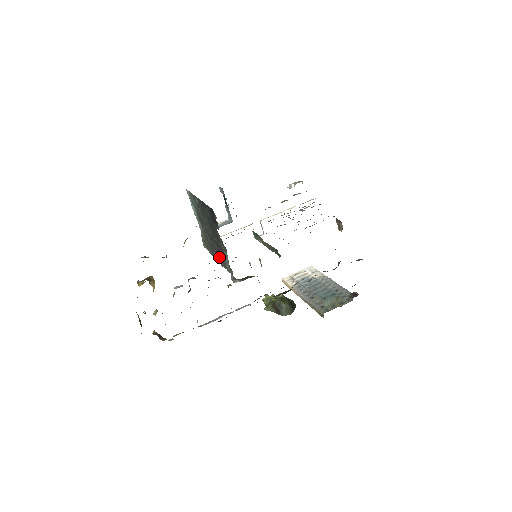
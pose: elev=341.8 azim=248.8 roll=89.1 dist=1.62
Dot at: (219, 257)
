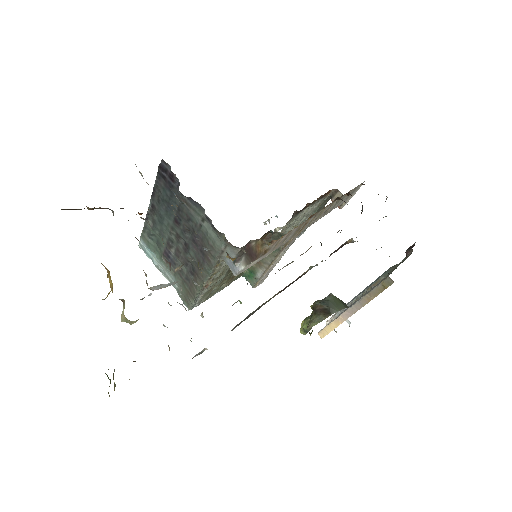
Dot at: (204, 259)
